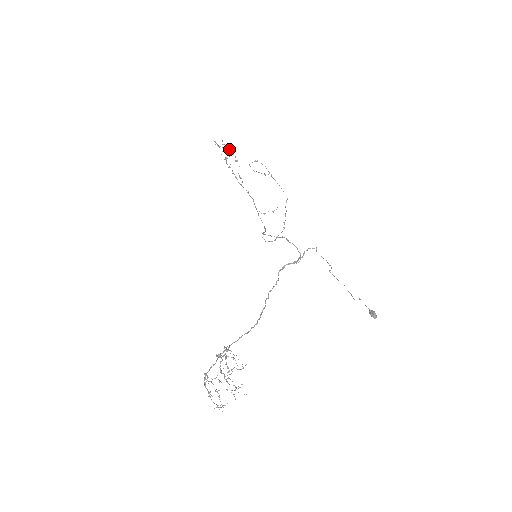
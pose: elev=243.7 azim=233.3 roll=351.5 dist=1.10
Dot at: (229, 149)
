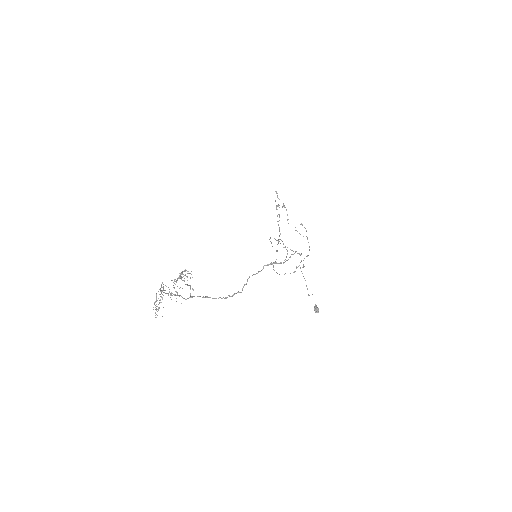
Dot at: occluded
